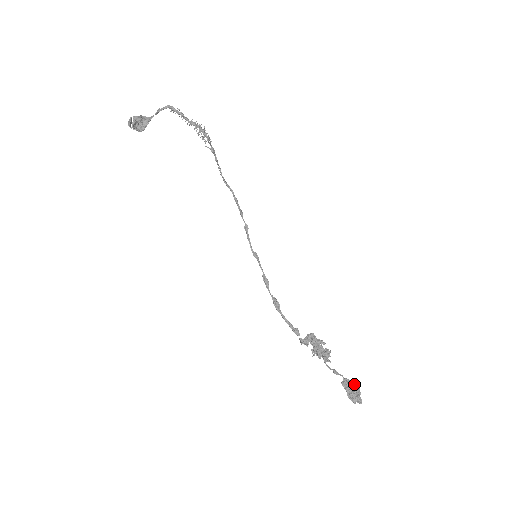
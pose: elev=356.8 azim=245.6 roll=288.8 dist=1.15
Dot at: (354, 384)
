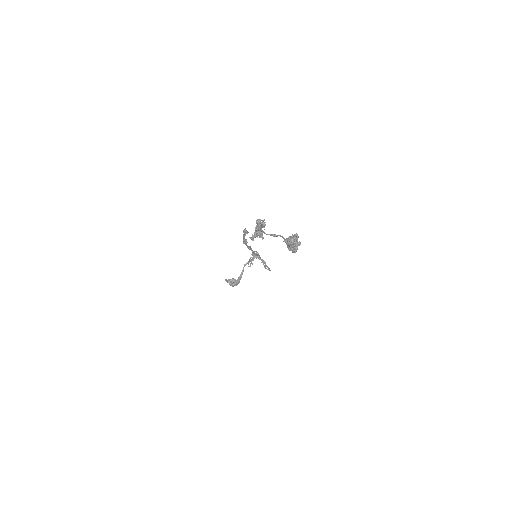
Dot at: occluded
